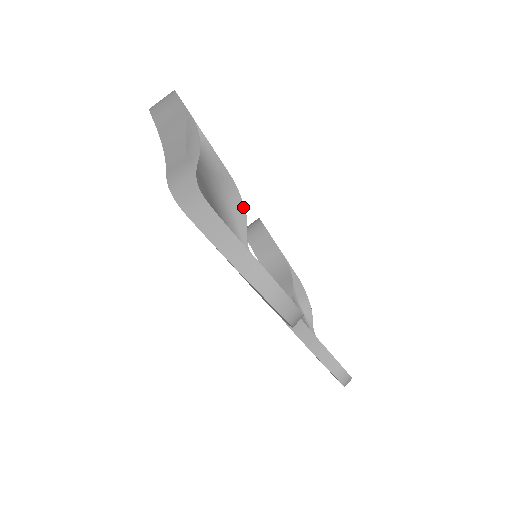
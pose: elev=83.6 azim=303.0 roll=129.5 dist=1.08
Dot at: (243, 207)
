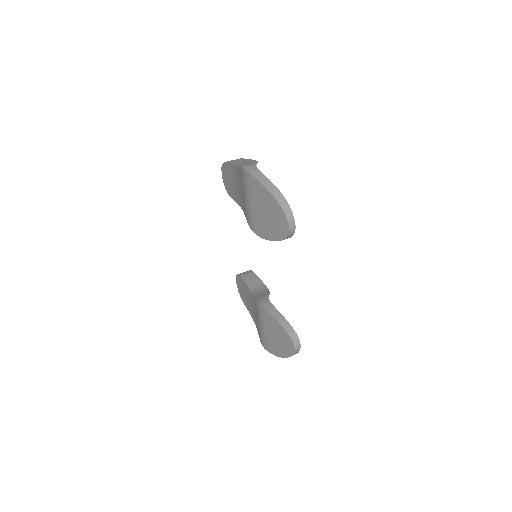
Dot at: occluded
